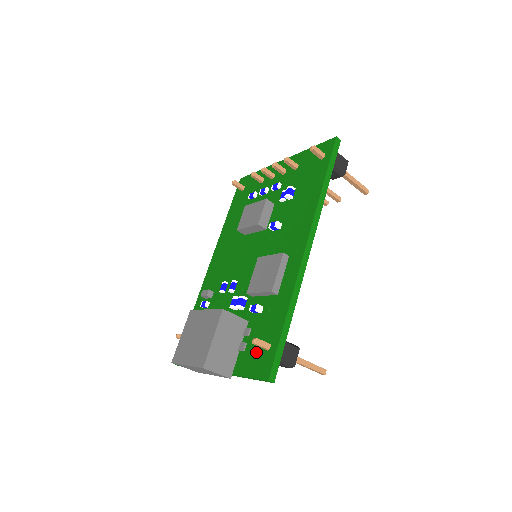
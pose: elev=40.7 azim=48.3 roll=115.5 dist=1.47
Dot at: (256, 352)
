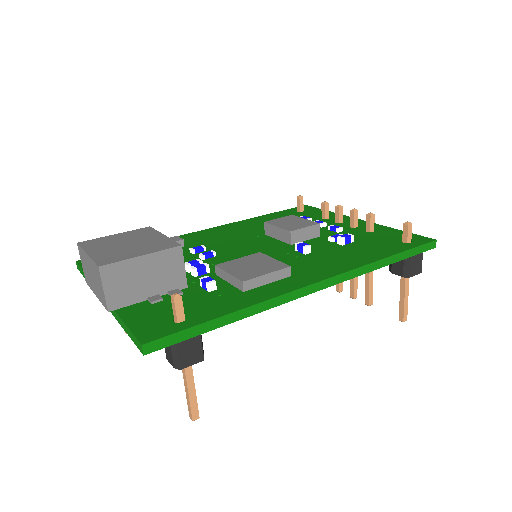
Dot at: (162, 313)
